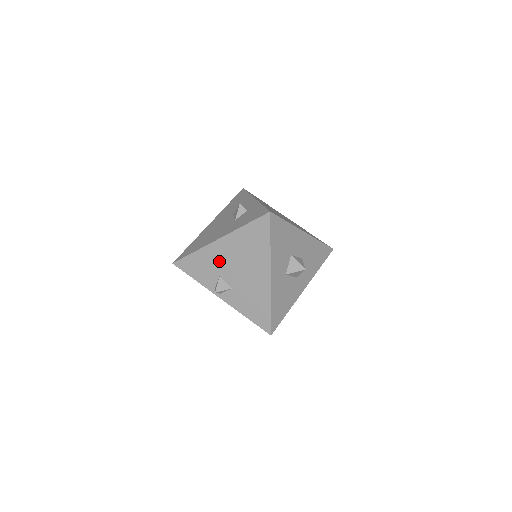
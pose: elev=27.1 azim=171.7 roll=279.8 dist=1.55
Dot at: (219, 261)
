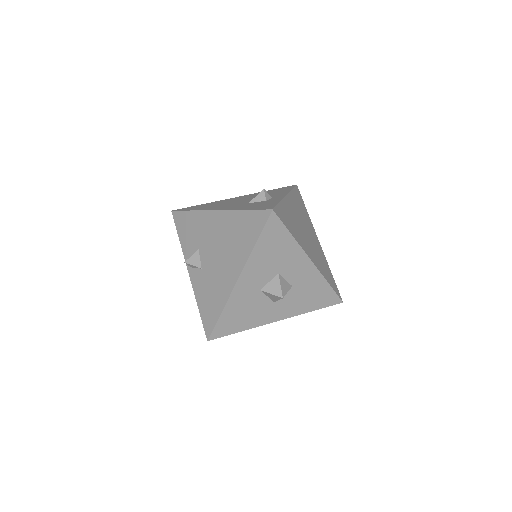
Dot at: (206, 233)
